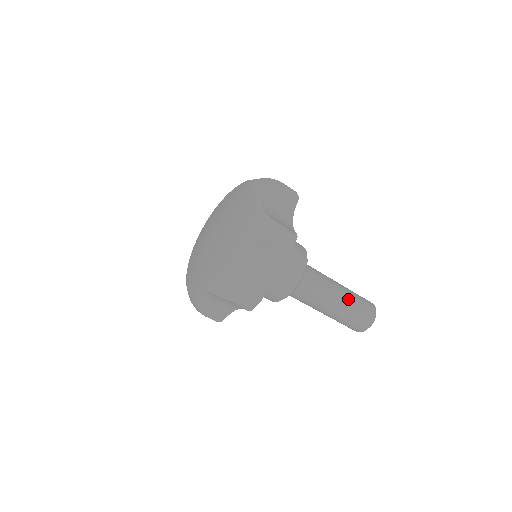
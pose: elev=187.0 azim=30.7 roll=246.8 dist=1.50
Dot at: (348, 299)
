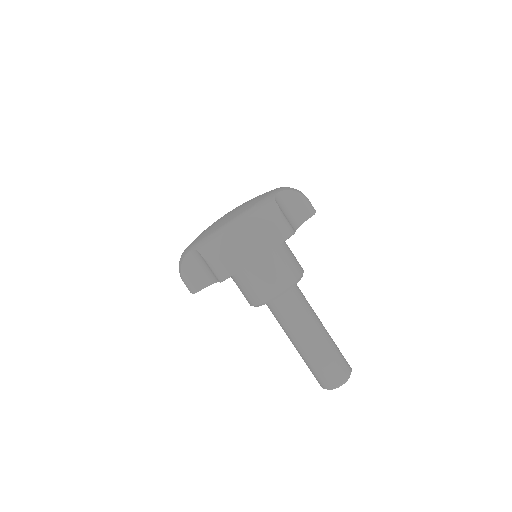
Dot at: (326, 343)
